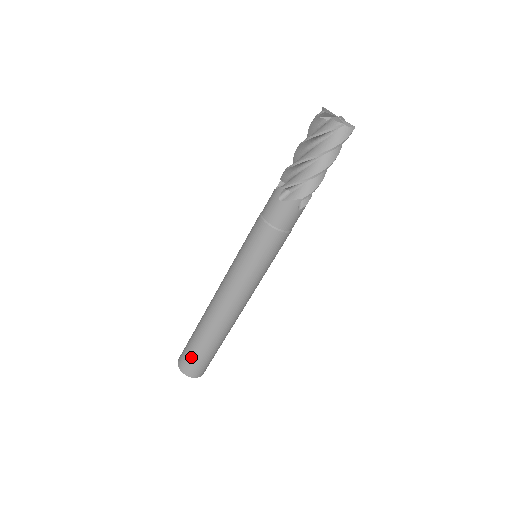
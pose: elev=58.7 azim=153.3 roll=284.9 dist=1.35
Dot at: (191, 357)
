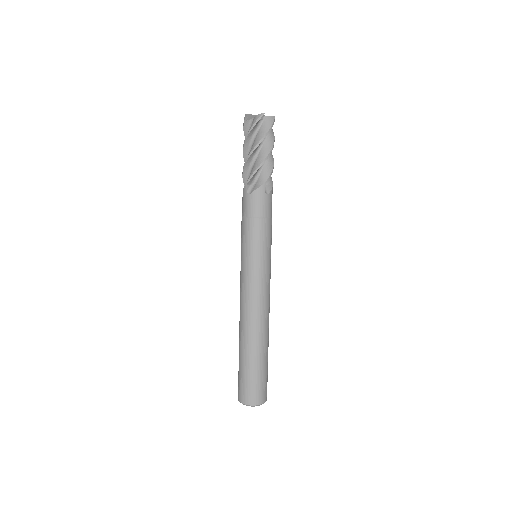
Dot at: (246, 382)
